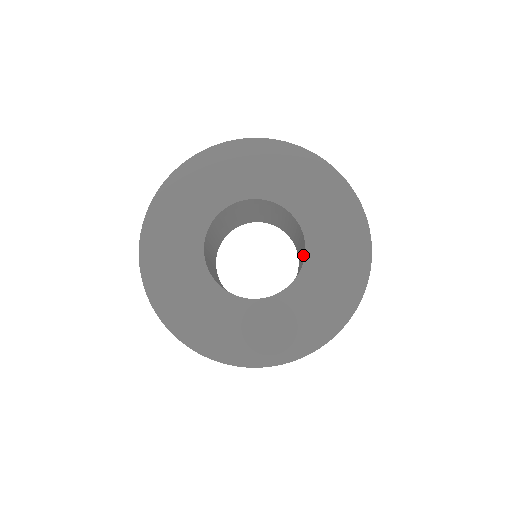
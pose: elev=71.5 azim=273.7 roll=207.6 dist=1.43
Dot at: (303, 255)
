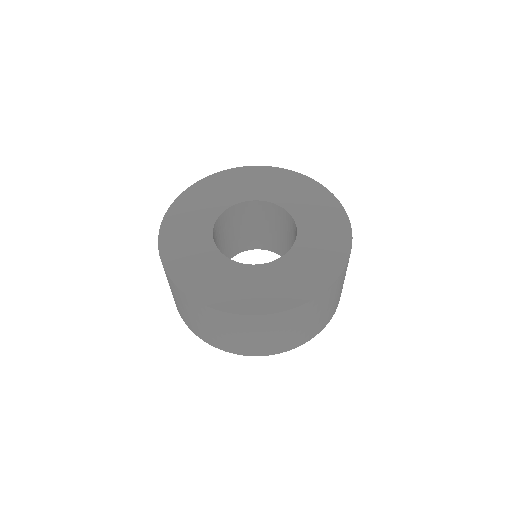
Dot at: (295, 238)
